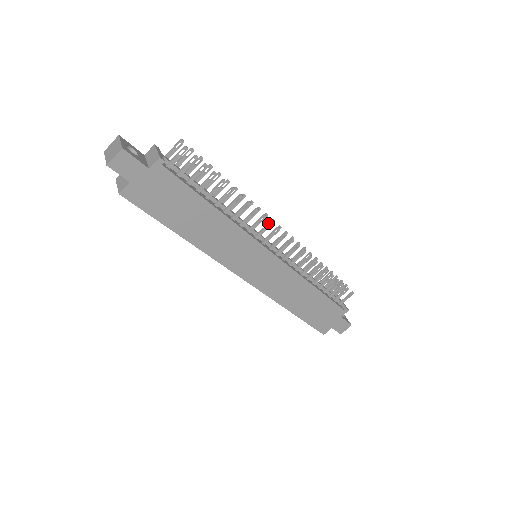
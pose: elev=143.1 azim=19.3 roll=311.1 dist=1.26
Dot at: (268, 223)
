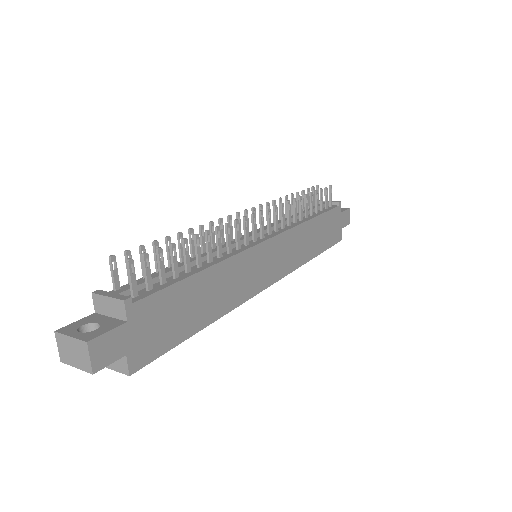
Dot at: (243, 222)
